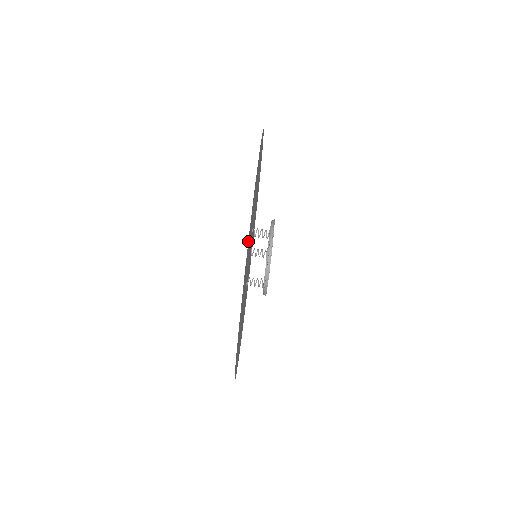
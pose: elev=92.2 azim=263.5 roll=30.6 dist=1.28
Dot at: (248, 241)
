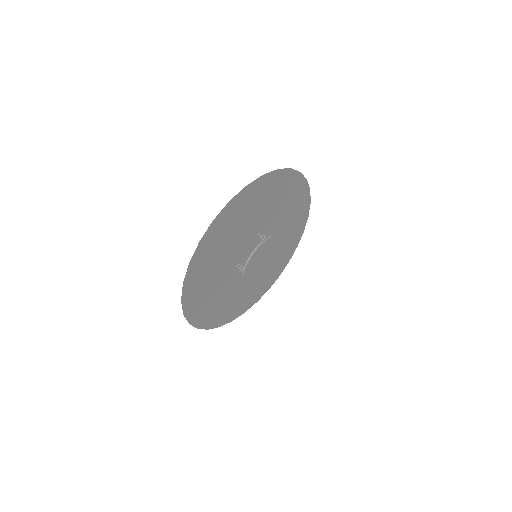
Dot at: (228, 206)
